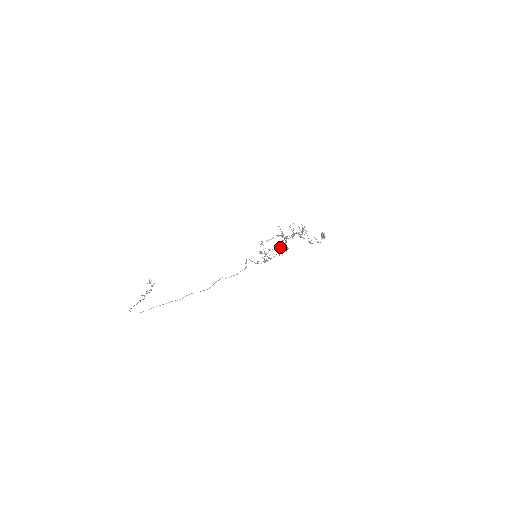
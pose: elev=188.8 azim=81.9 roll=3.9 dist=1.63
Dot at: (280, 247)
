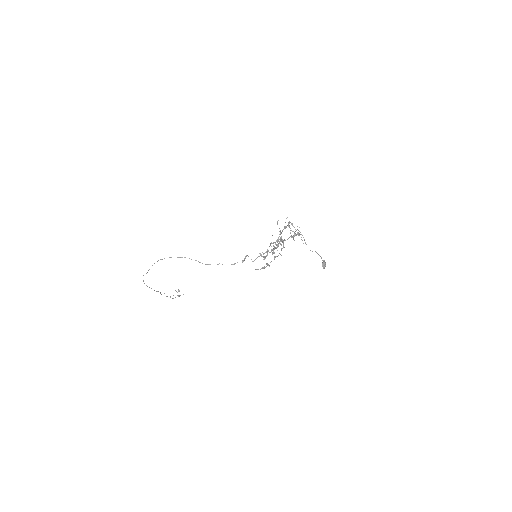
Dot at: occluded
